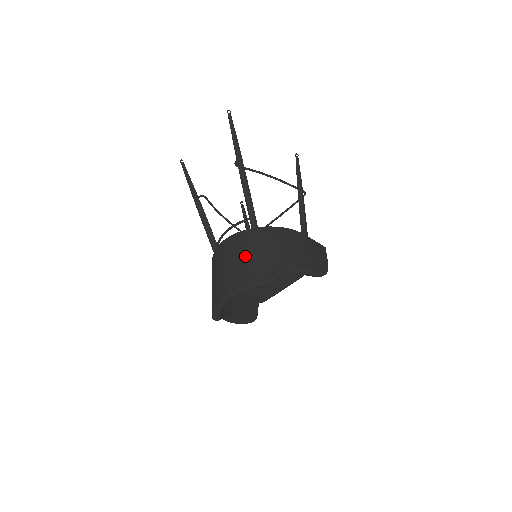
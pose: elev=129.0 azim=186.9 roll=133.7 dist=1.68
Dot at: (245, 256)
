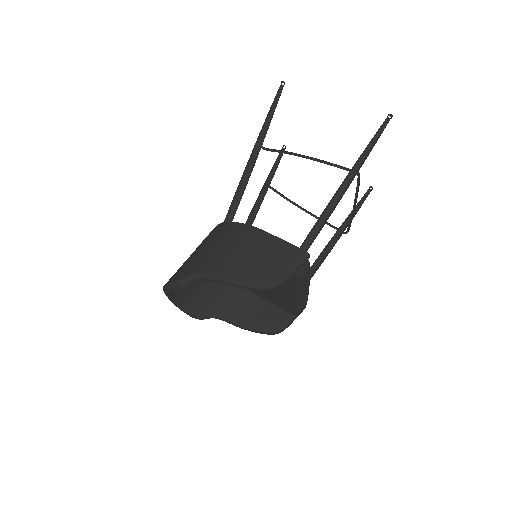
Dot at: (191, 254)
